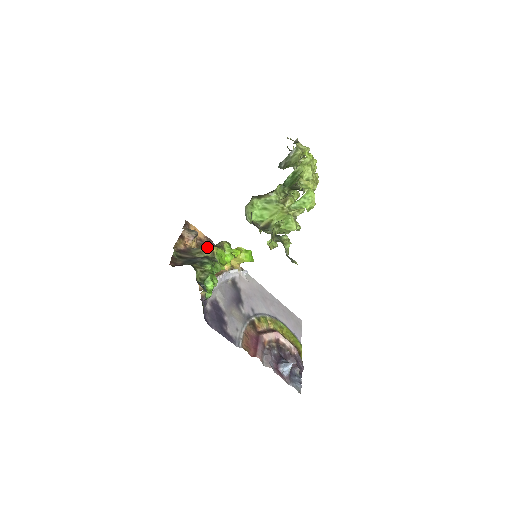
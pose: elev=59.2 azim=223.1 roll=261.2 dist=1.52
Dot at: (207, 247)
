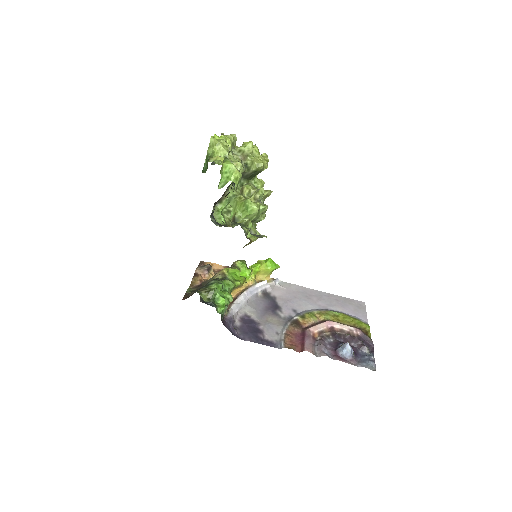
Dot at: (218, 272)
